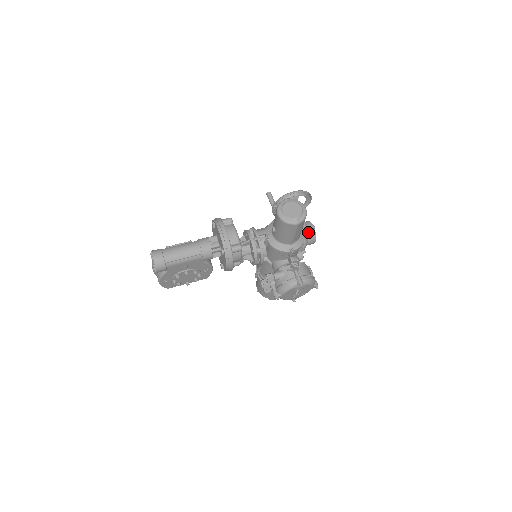
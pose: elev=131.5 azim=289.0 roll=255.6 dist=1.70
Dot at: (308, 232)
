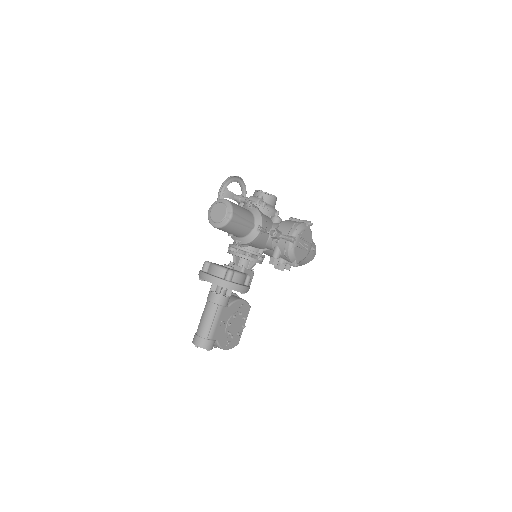
Dot at: (261, 200)
